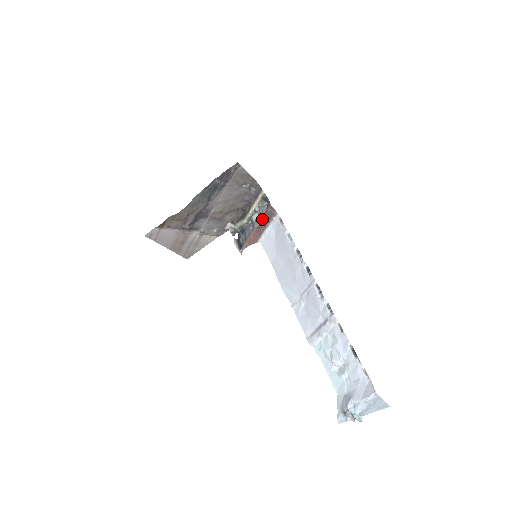
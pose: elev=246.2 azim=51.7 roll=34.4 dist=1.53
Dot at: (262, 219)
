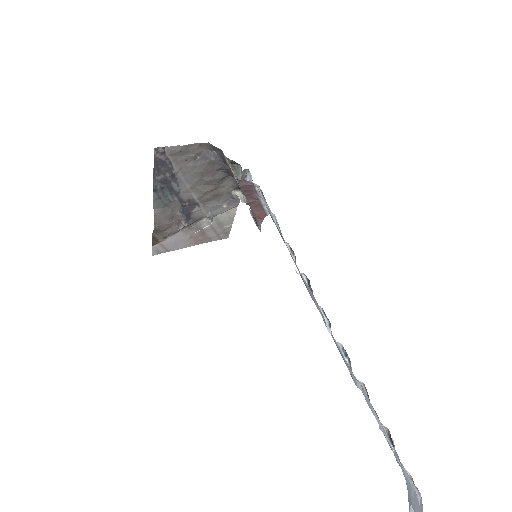
Dot at: (244, 195)
